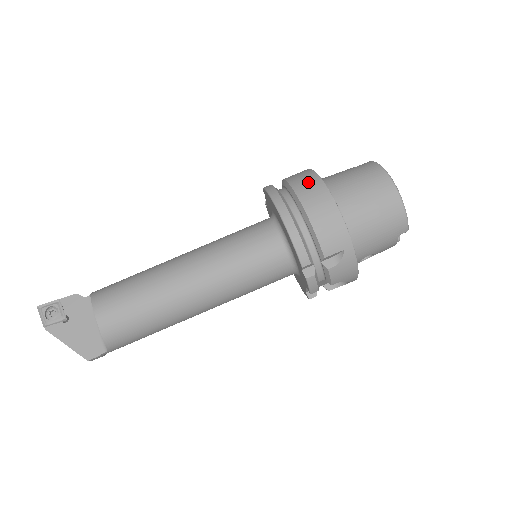
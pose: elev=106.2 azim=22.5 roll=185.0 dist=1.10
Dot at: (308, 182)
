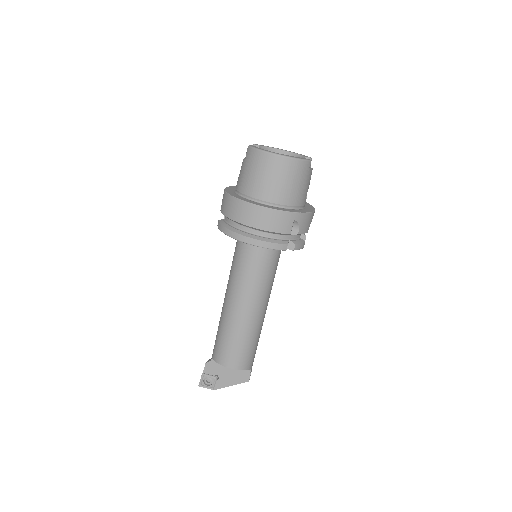
Dot at: (237, 209)
